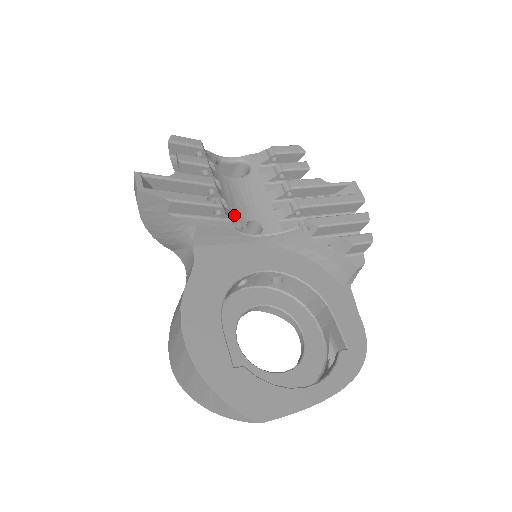
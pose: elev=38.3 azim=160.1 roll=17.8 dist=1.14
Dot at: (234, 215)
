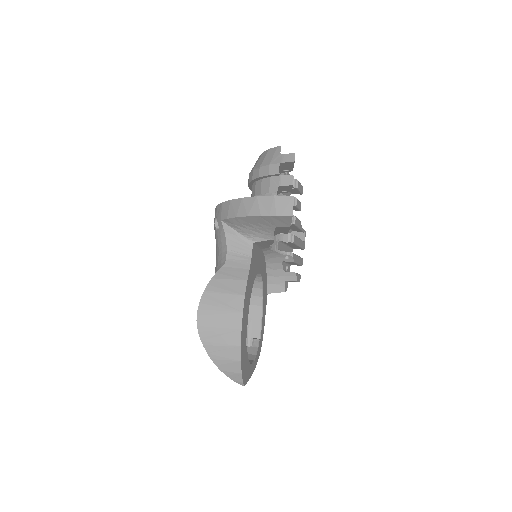
Dot at: occluded
